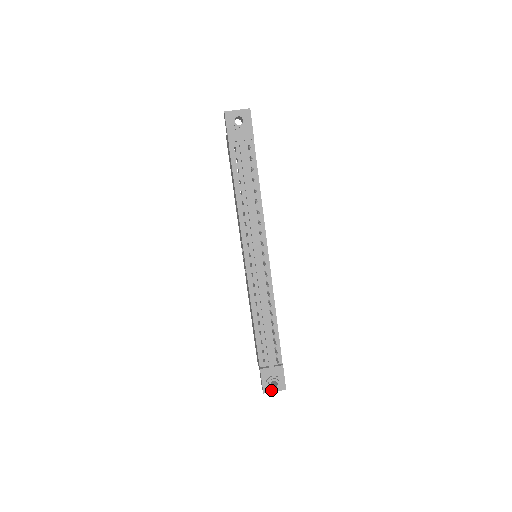
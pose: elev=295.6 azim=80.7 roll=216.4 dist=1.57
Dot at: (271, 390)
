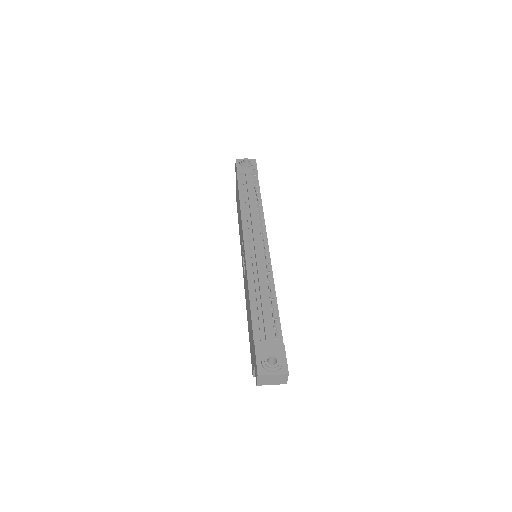
Dot at: (268, 370)
